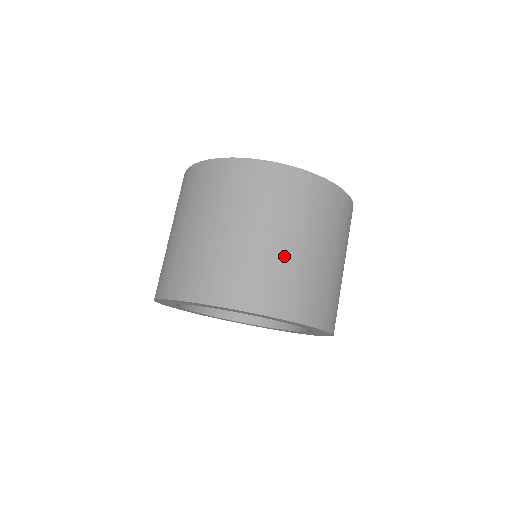
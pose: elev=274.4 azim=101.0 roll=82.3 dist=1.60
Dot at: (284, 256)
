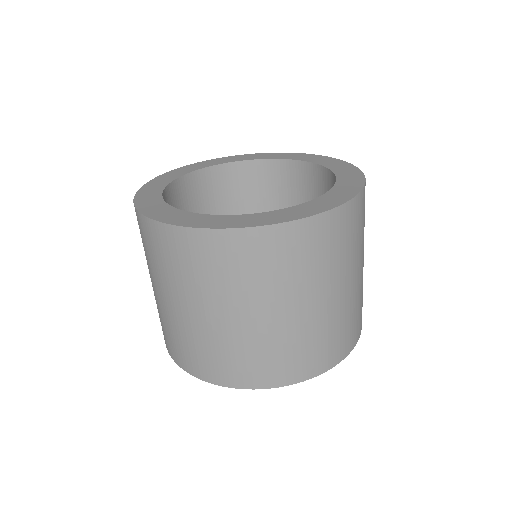
Dot at: (295, 327)
